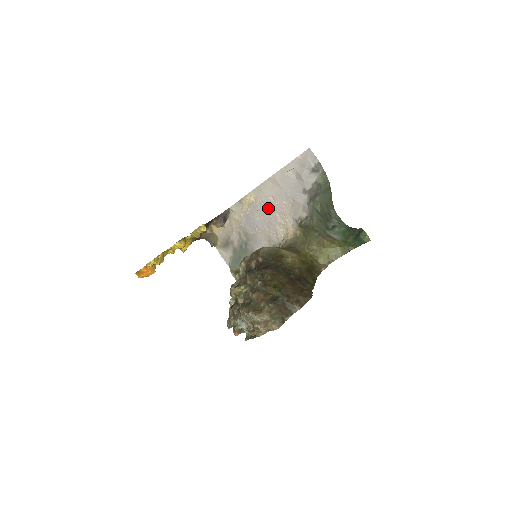
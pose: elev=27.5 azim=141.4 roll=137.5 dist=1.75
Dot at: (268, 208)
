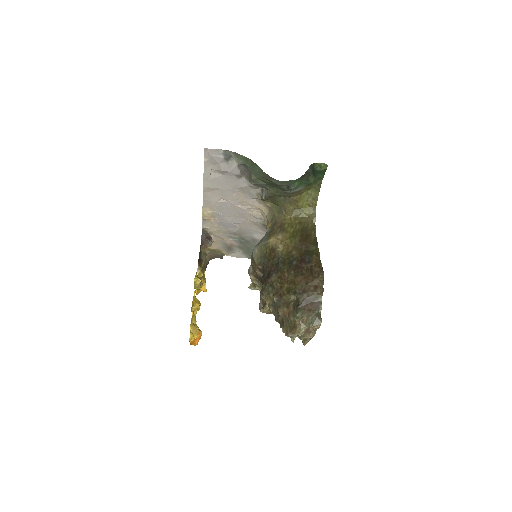
Dot at: (228, 208)
